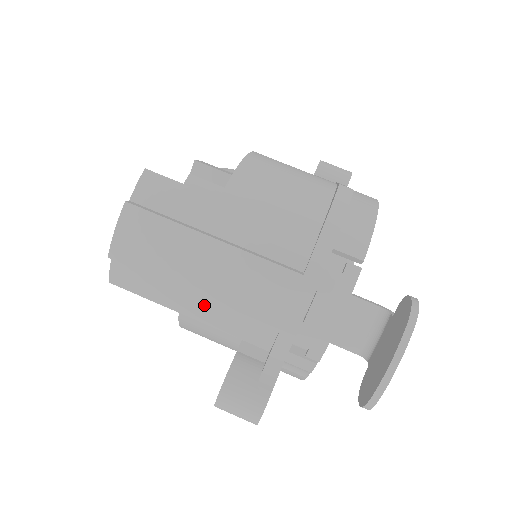
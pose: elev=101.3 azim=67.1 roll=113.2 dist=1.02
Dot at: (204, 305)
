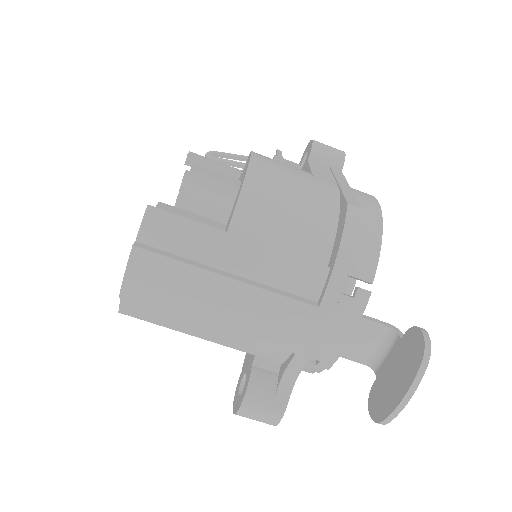
Dot at: (220, 332)
